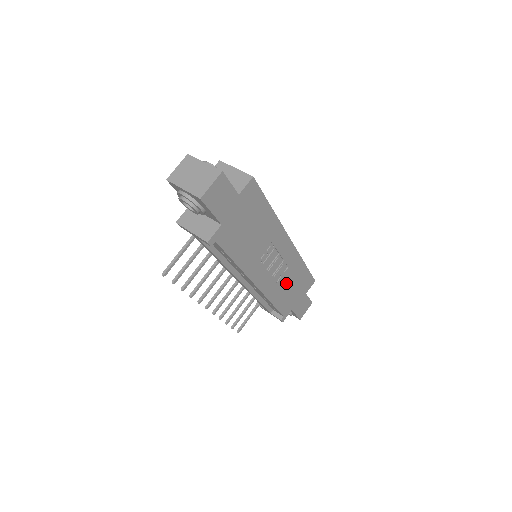
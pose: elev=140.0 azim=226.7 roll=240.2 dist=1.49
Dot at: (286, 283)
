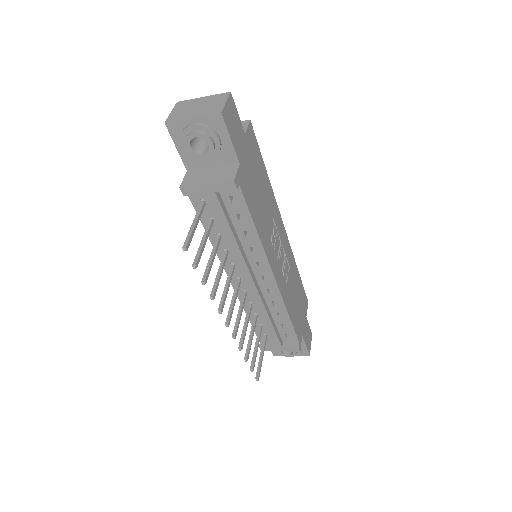
Dot at: (292, 290)
